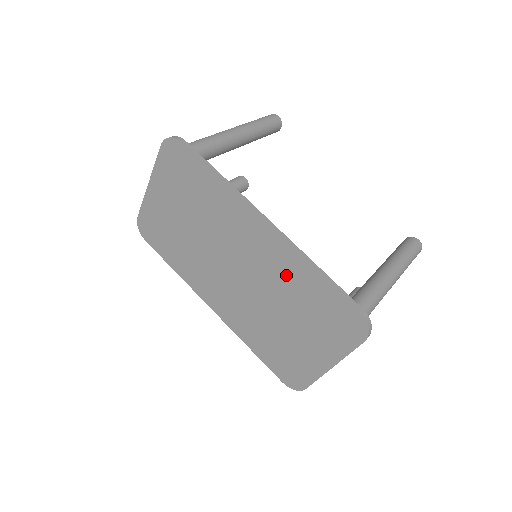
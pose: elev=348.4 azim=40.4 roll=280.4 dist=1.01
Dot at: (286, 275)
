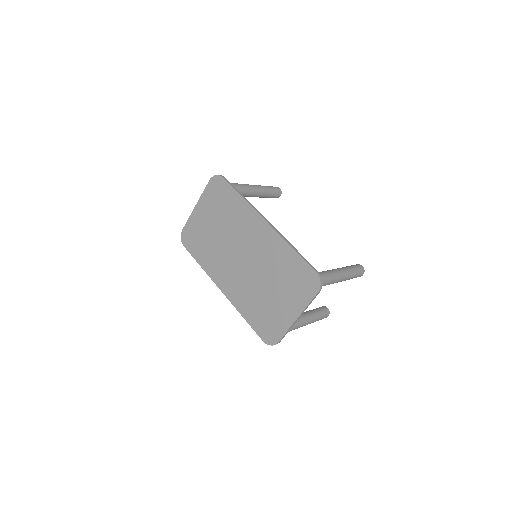
Dot at: (274, 254)
